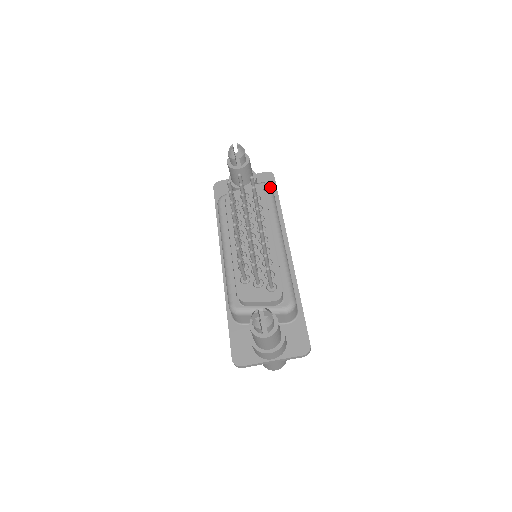
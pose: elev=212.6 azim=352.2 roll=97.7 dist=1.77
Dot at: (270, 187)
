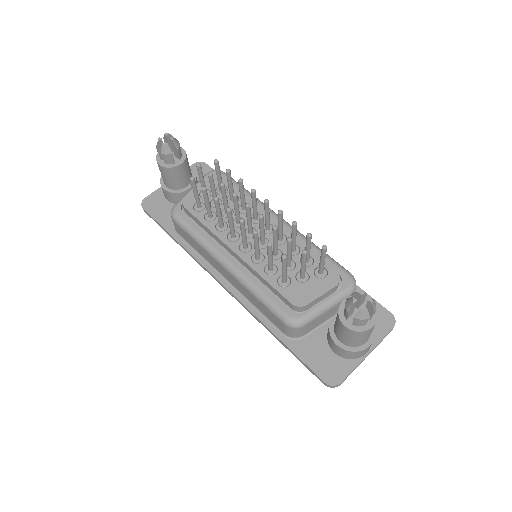
Dot at: (223, 172)
